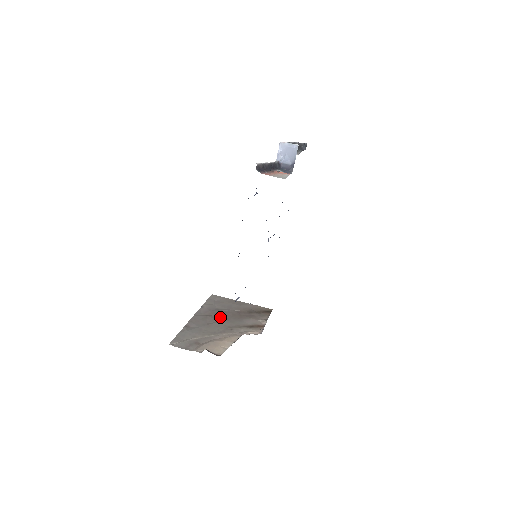
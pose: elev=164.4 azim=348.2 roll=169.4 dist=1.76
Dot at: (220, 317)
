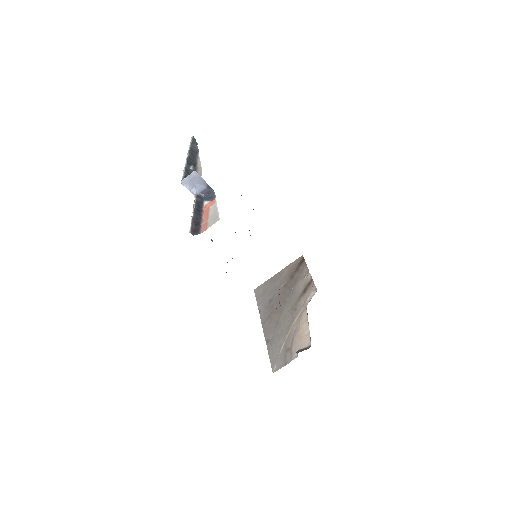
Dot at: (278, 307)
